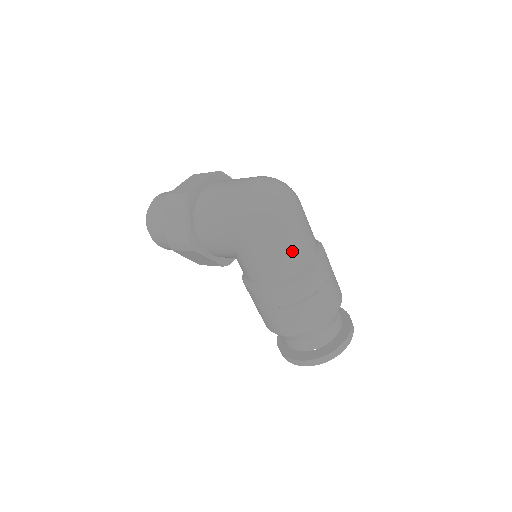
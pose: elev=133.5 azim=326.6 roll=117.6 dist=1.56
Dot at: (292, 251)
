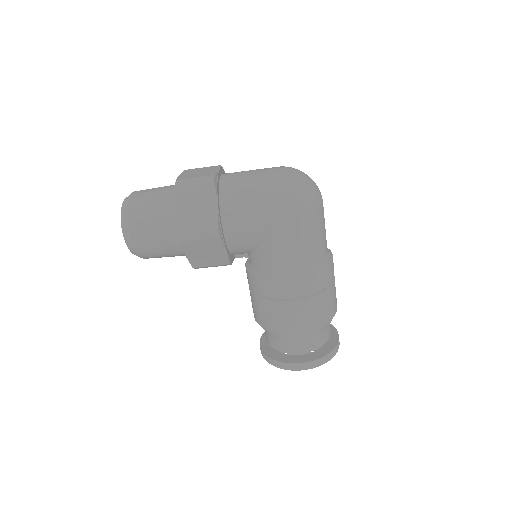
Dot at: (322, 235)
